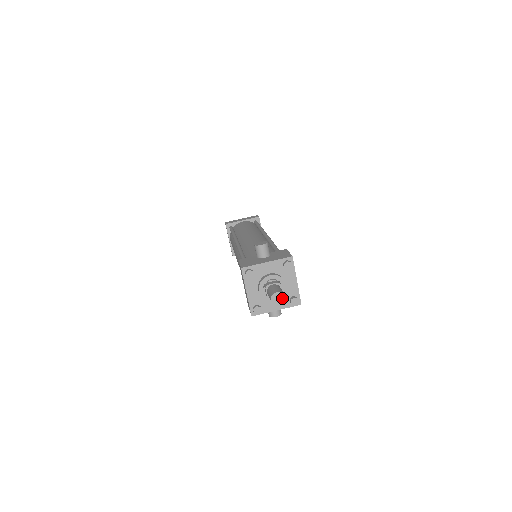
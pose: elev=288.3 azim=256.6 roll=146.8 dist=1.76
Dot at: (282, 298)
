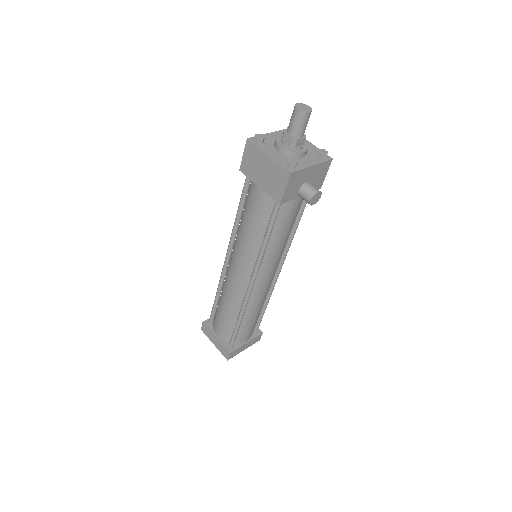
Dot at: (306, 107)
